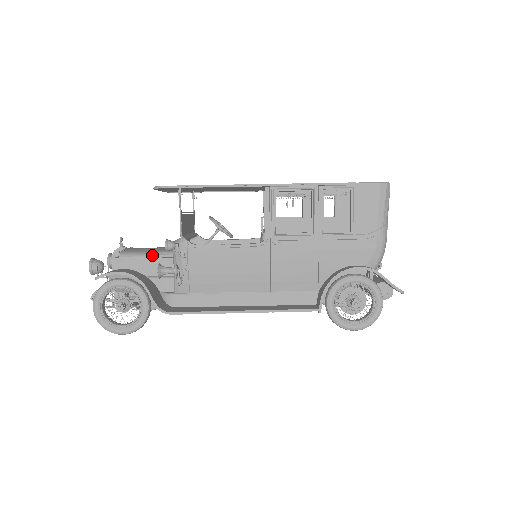
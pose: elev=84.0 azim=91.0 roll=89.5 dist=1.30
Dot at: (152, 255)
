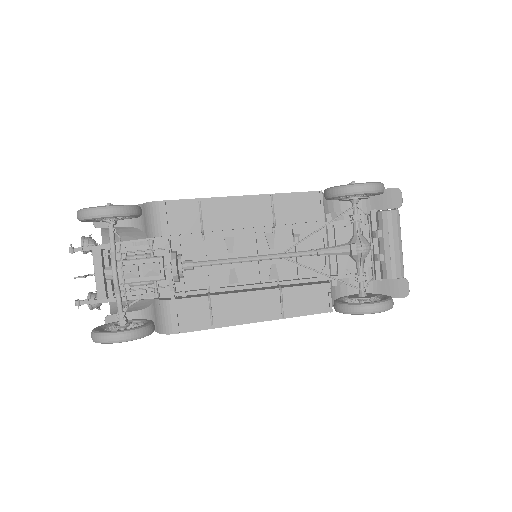
Dot at: occluded
